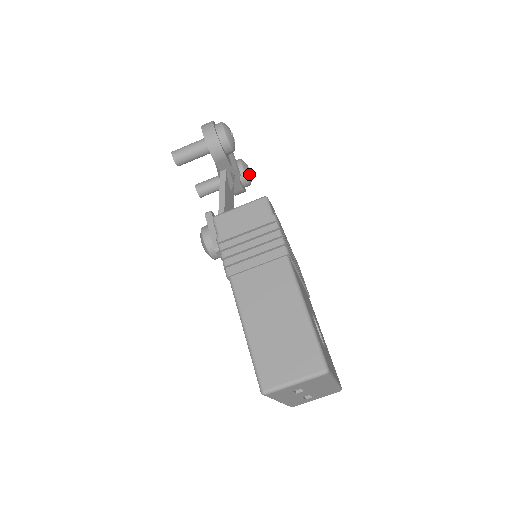
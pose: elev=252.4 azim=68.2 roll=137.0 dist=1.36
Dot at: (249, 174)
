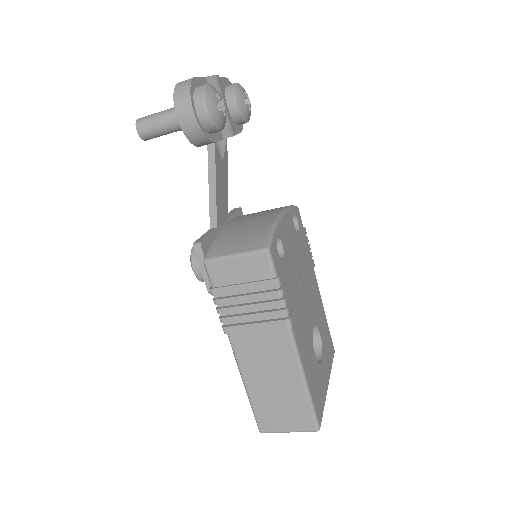
Dot at: (247, 112)
